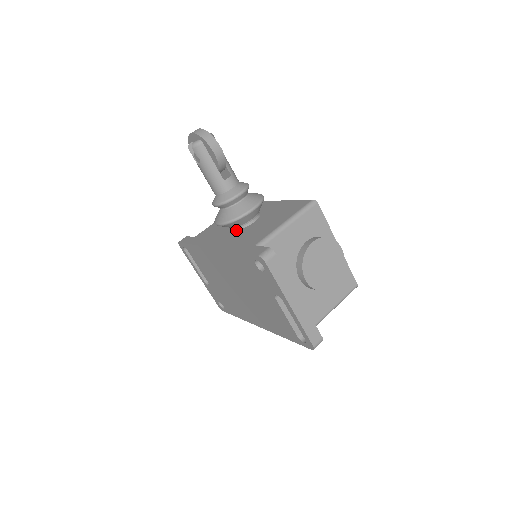
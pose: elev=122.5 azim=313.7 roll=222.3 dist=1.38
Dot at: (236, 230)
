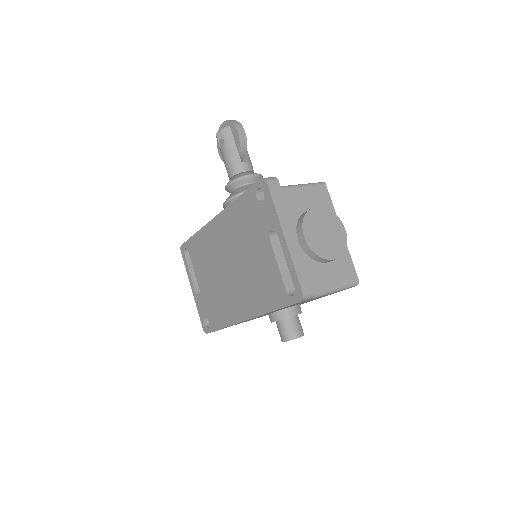
Dot at: occluded
